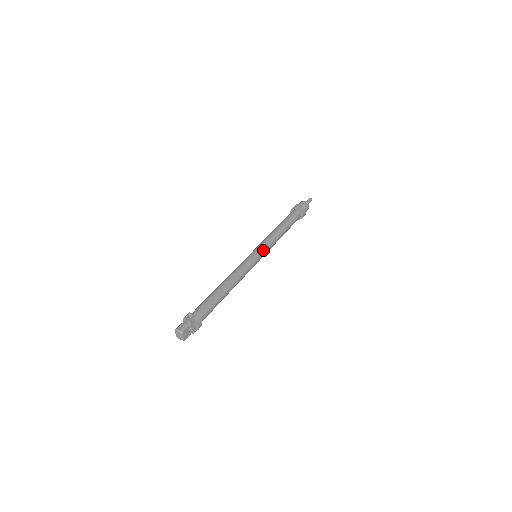
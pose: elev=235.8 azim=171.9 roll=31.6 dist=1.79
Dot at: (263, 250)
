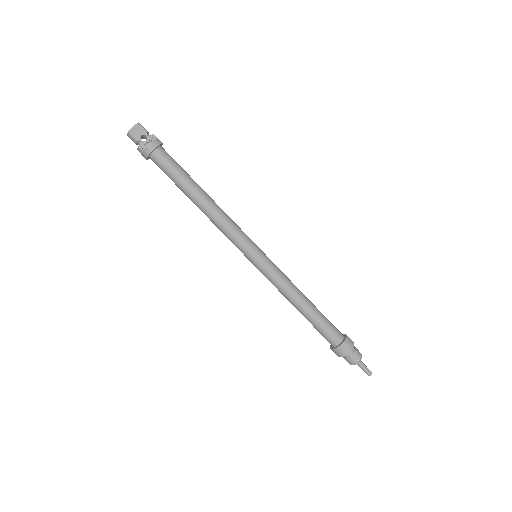
Dot at: (268, 260)
